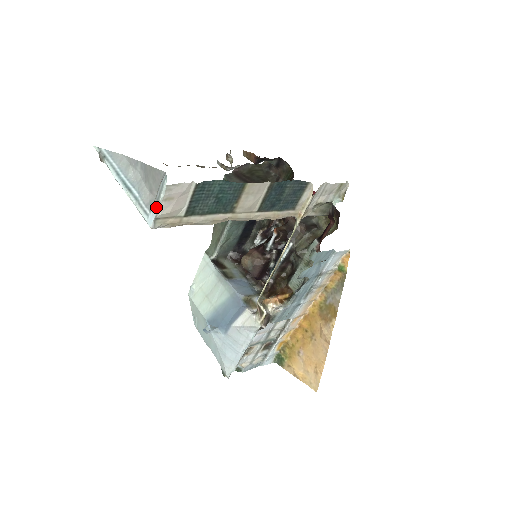
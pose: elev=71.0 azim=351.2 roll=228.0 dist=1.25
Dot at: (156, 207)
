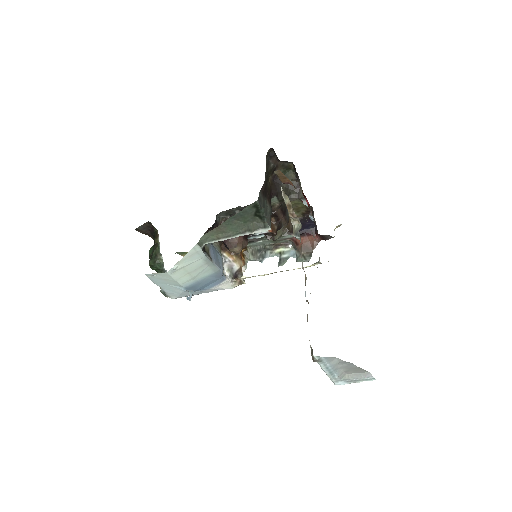
Dot at: (351, 382)
